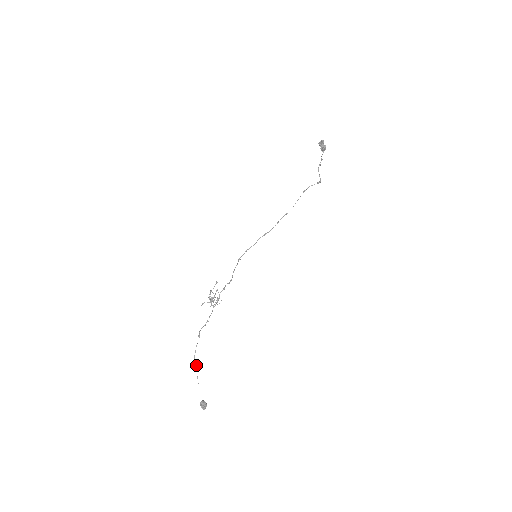
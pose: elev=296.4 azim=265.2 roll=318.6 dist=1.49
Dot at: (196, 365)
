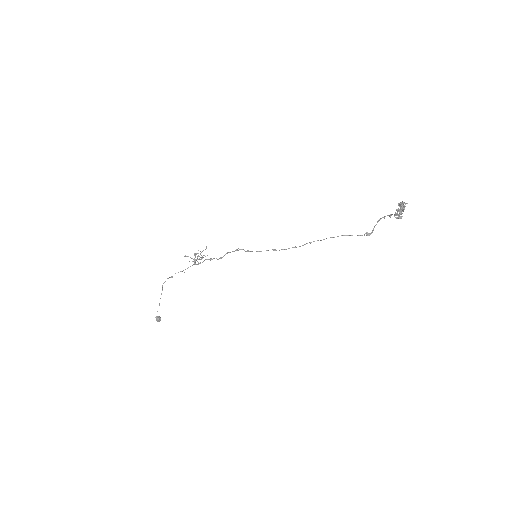
Dot at: (162, 290)
